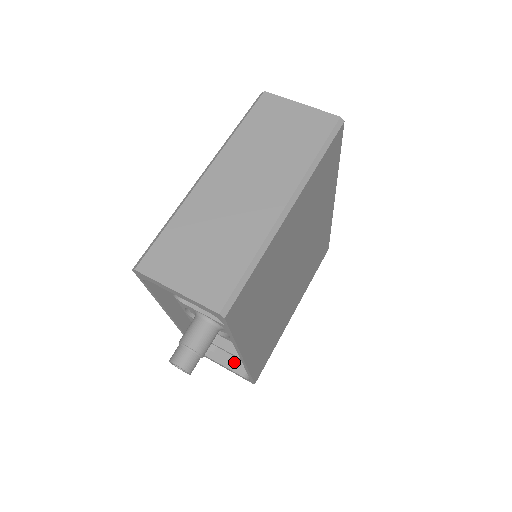
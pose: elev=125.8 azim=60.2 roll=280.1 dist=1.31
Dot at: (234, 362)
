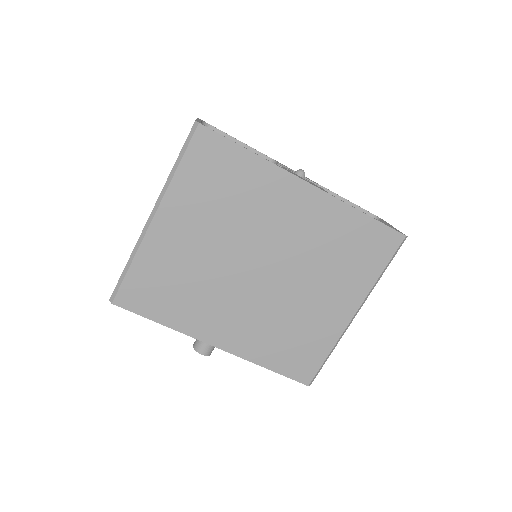
Dot at: occluded
